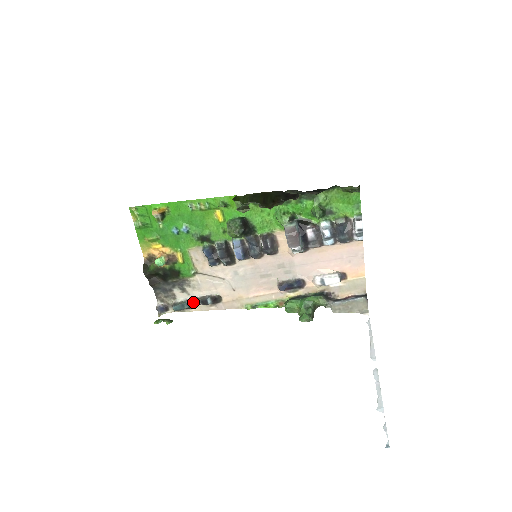
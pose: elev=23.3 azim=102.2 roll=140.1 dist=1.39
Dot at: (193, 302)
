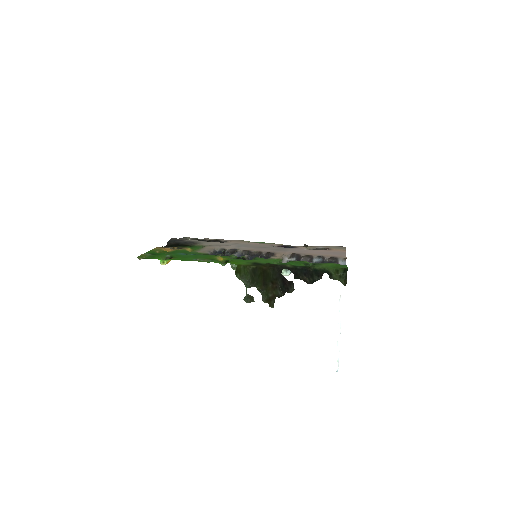
Dot at: (204, 241)
